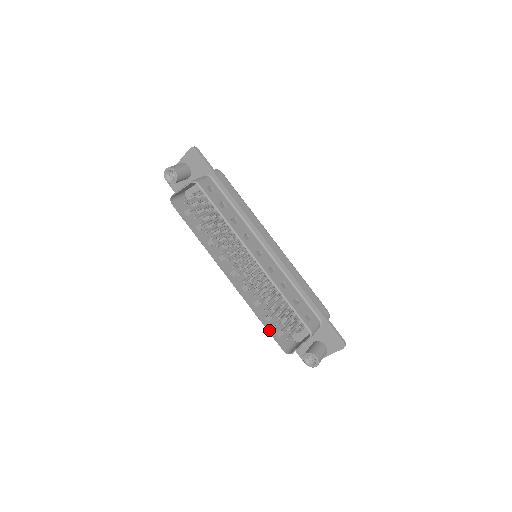
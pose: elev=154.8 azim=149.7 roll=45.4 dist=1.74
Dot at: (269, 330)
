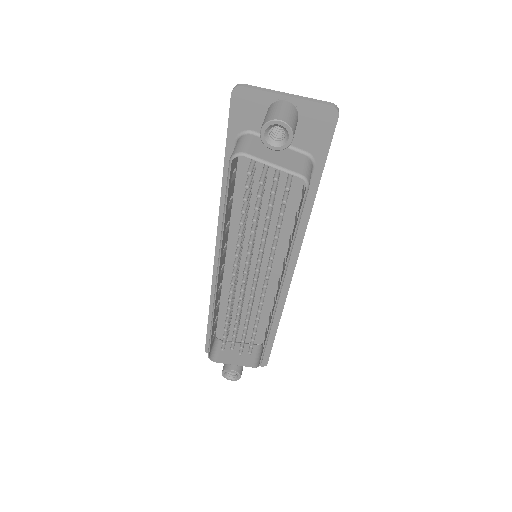
Dot at: (211, 337)
